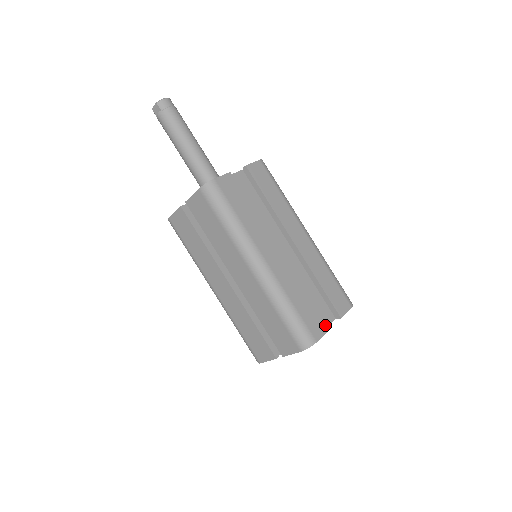
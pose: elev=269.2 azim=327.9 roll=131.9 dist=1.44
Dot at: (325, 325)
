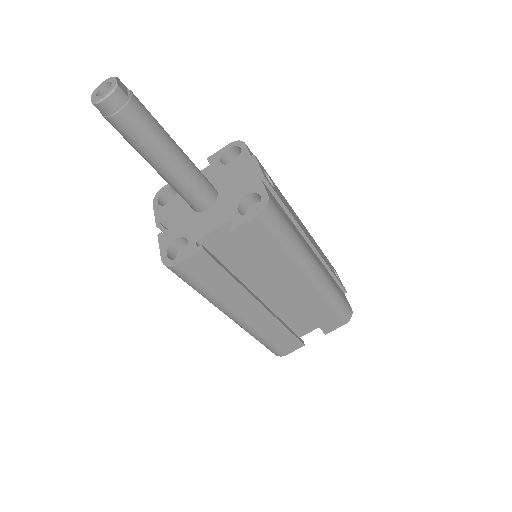
Dot at: (301, 343)
